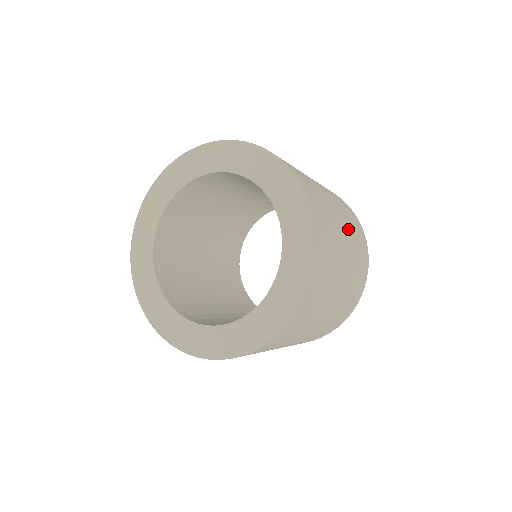
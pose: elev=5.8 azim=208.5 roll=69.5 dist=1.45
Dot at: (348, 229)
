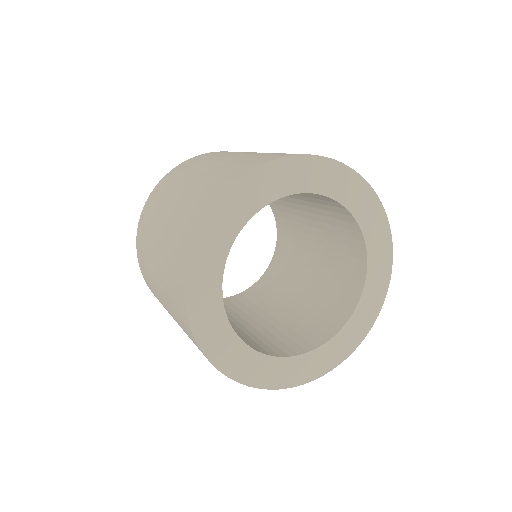
Dot at: occluded
